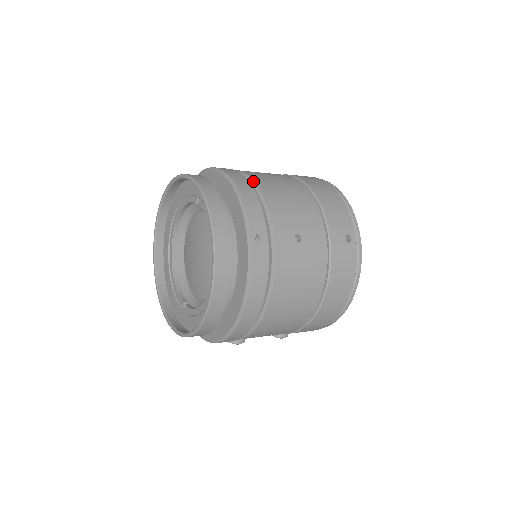
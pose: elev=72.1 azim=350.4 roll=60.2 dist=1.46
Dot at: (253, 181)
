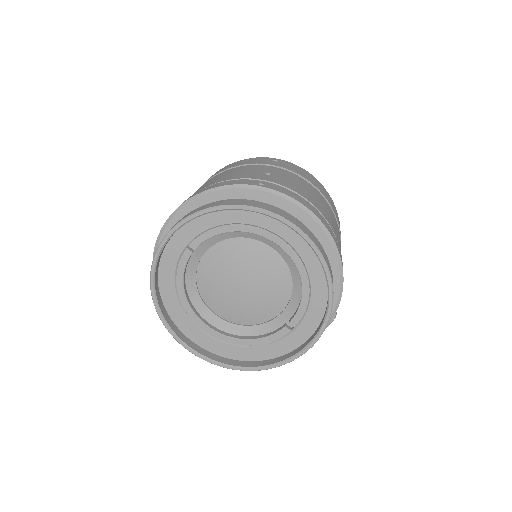
Dot at: occluded
